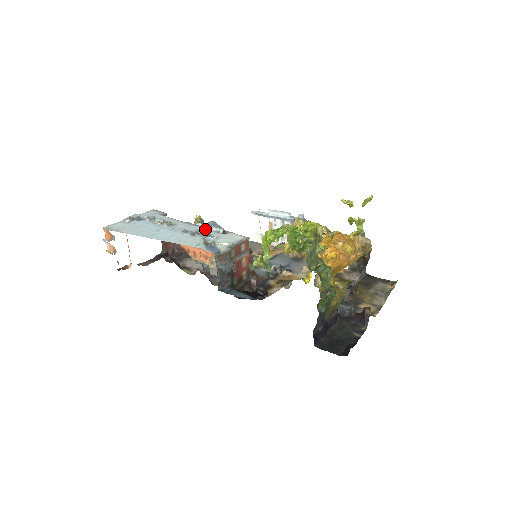
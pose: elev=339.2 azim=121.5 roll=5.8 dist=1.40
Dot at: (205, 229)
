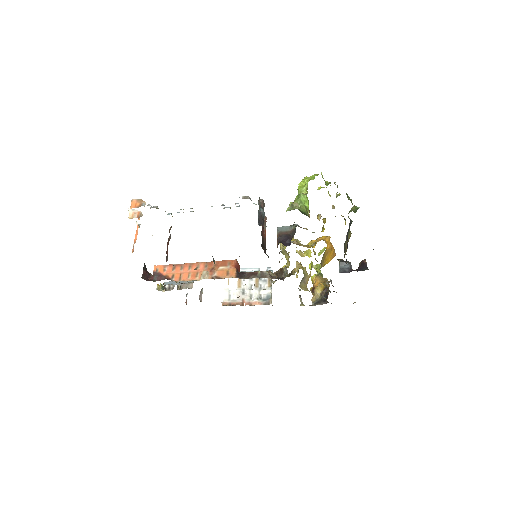
Dot at: occluded
